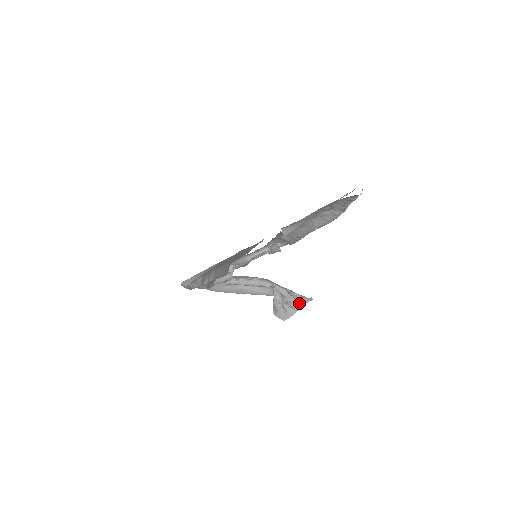
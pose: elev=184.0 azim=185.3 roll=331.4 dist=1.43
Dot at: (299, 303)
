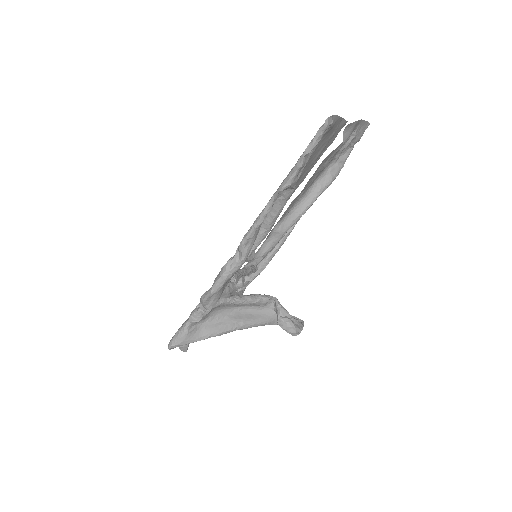
Dot at: (299, 319)
